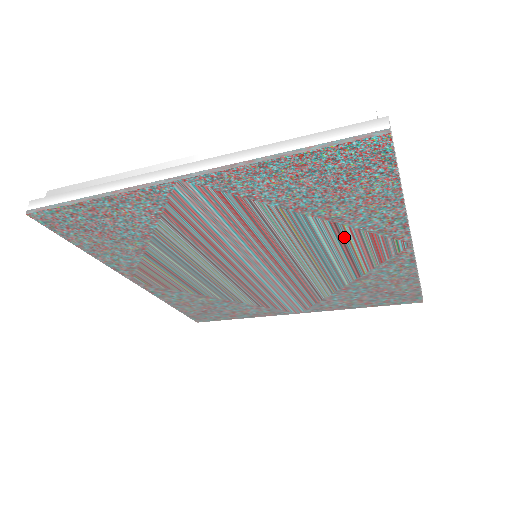
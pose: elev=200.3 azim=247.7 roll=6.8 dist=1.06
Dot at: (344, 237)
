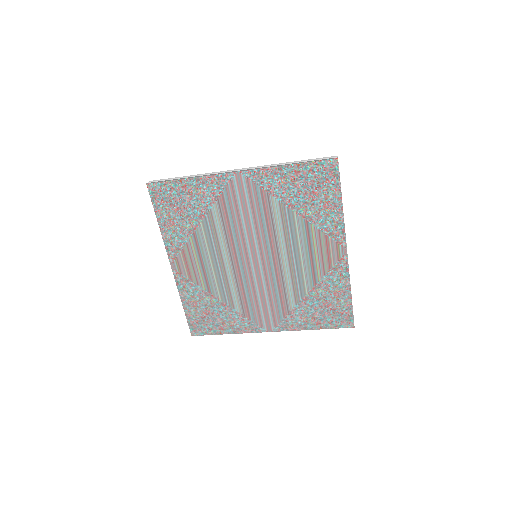
Dot at: (311, 237)
